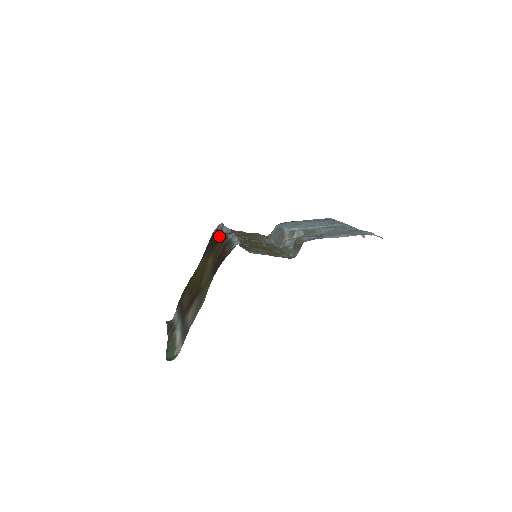
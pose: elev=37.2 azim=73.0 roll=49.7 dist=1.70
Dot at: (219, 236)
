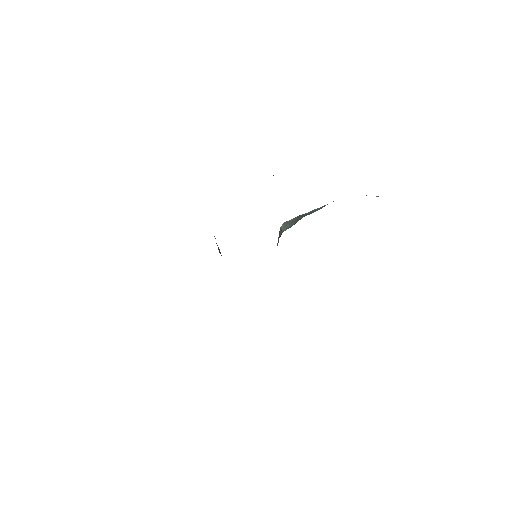
Dot at: occluded
